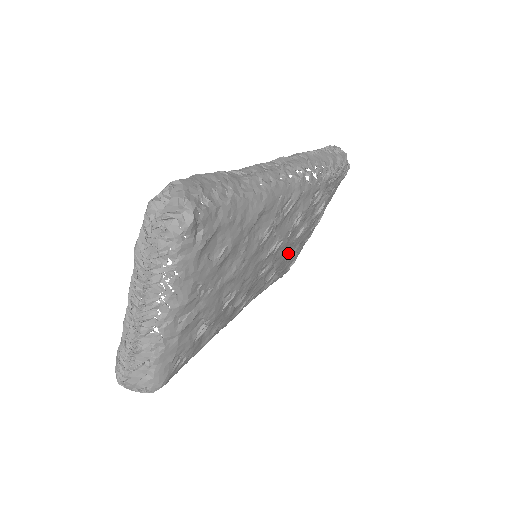
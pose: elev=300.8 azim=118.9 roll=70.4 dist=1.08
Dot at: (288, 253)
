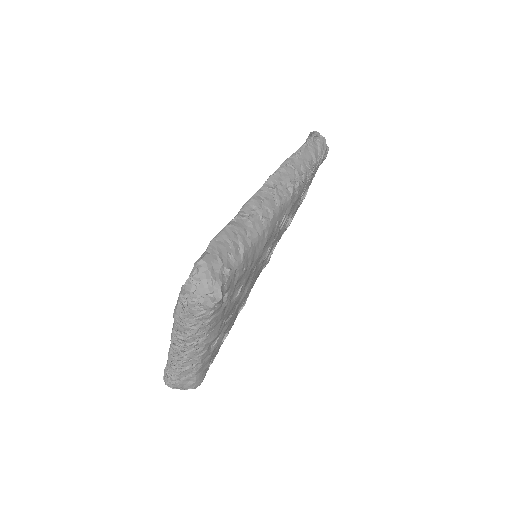
Dot at: occluded
